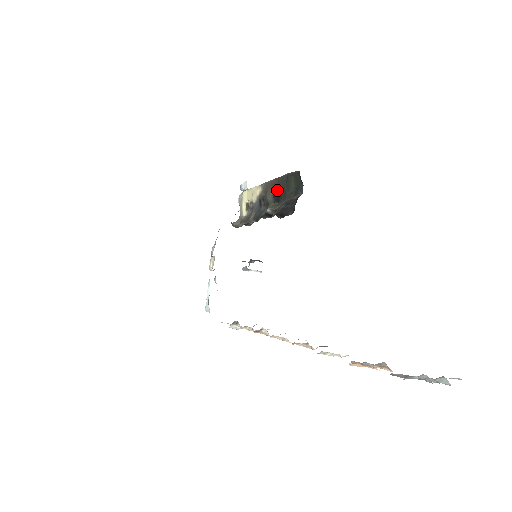
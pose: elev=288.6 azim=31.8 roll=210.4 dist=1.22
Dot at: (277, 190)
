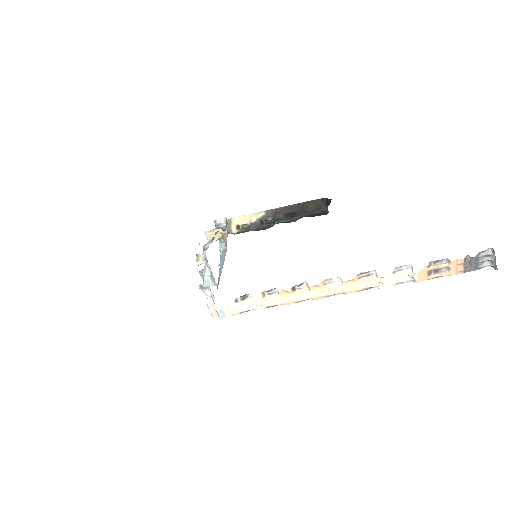
Dot at: (290, 211)
